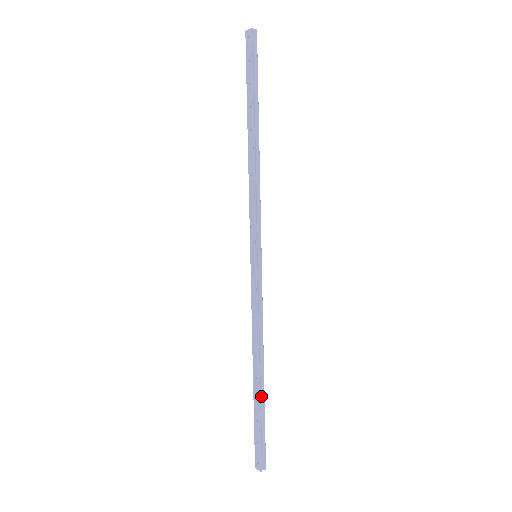
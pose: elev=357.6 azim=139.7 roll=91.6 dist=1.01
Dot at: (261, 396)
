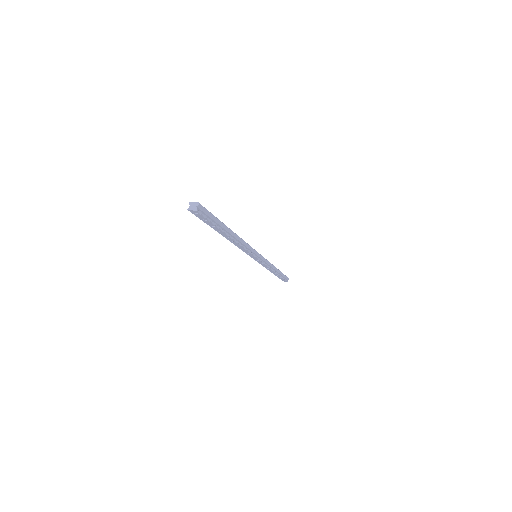
Dot at: (279, 273)
